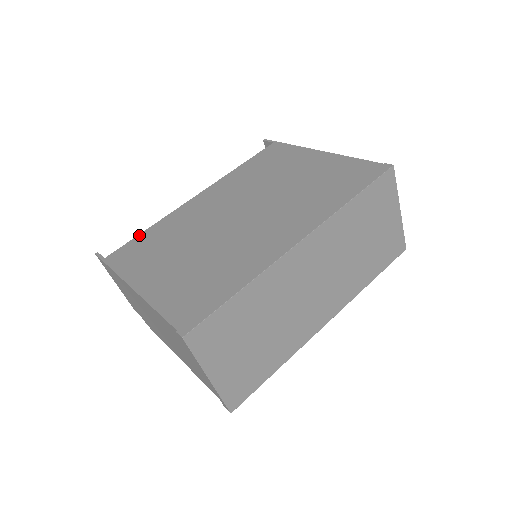
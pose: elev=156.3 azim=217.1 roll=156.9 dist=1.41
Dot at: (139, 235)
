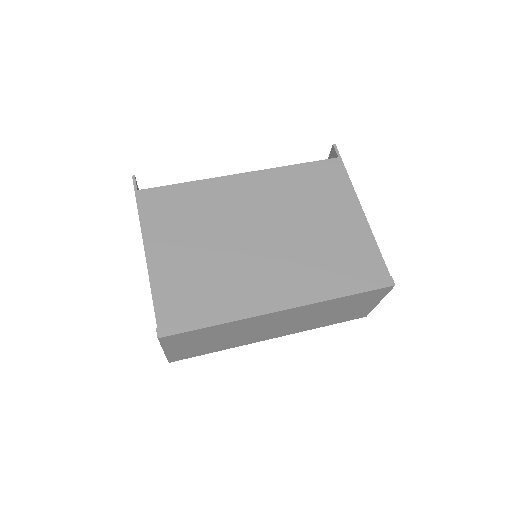
Dot at: (175, 185)
